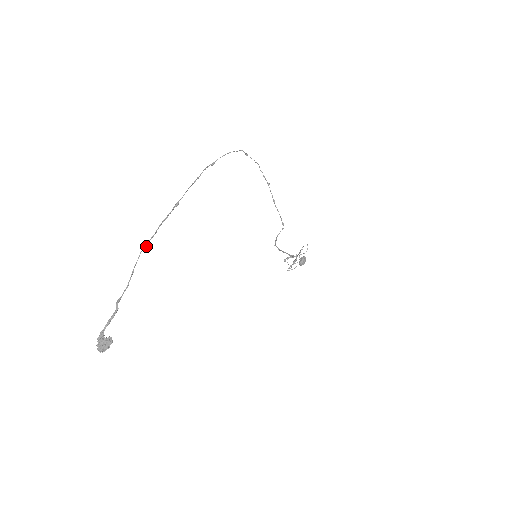
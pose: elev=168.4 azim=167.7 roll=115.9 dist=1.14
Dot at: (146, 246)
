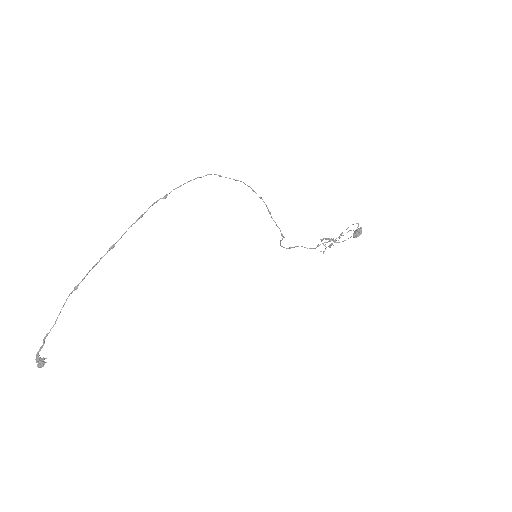
Dot at: (74, 290)
